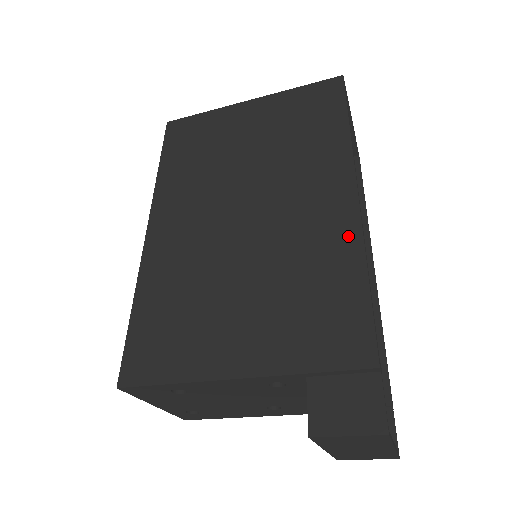
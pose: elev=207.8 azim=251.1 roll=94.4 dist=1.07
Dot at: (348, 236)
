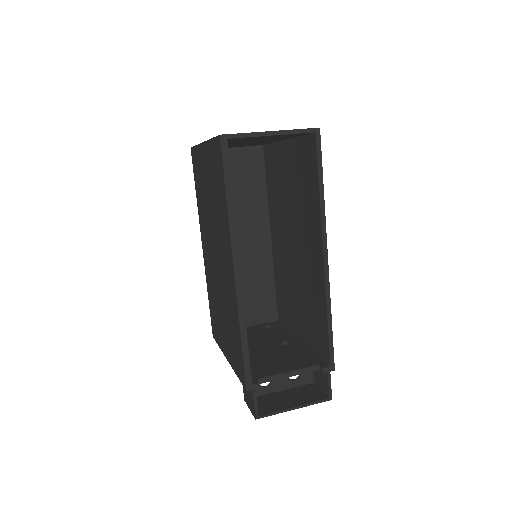
Dot at: (235, 305)
